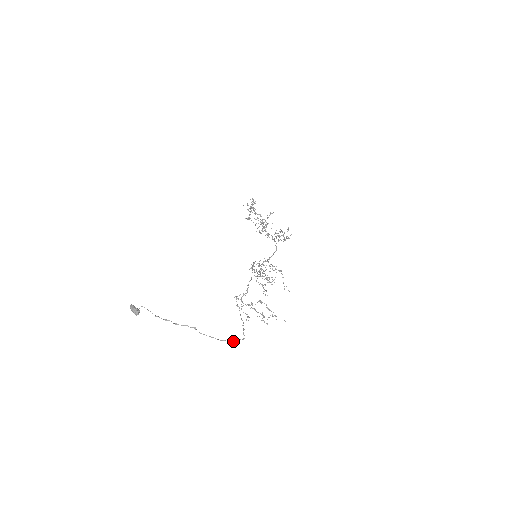
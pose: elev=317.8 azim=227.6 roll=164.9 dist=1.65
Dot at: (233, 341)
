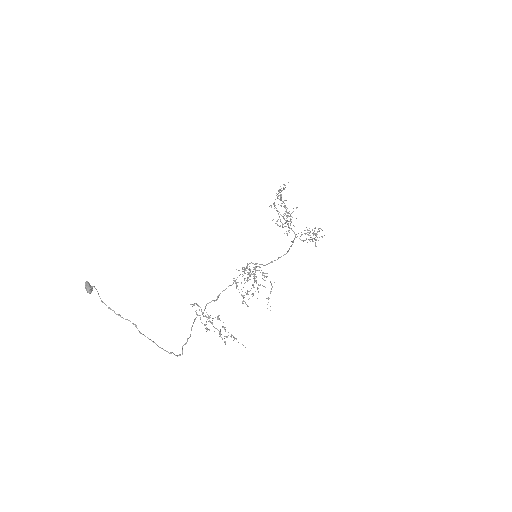
Dot at: (169, 353)
